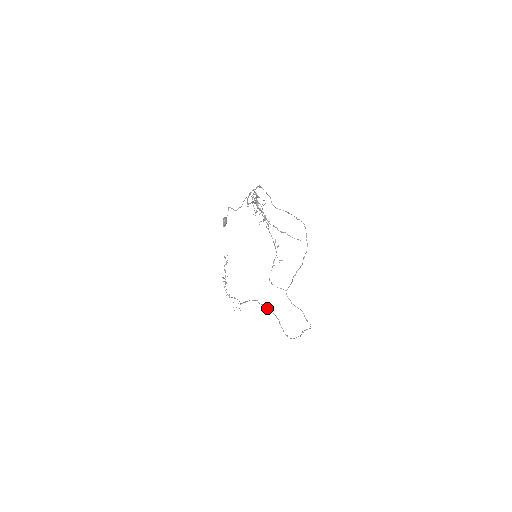
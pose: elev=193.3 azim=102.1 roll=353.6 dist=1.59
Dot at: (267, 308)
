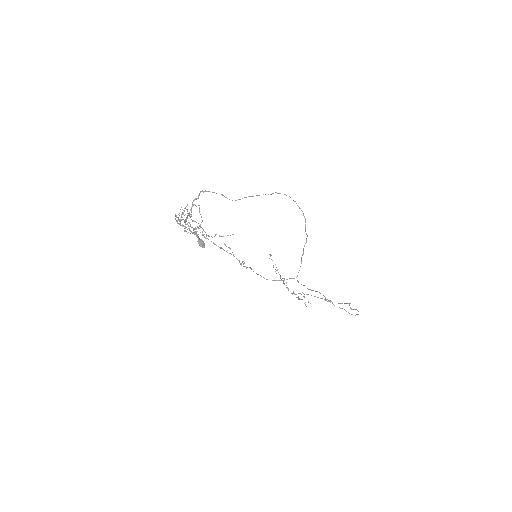
Dot at: occluded
